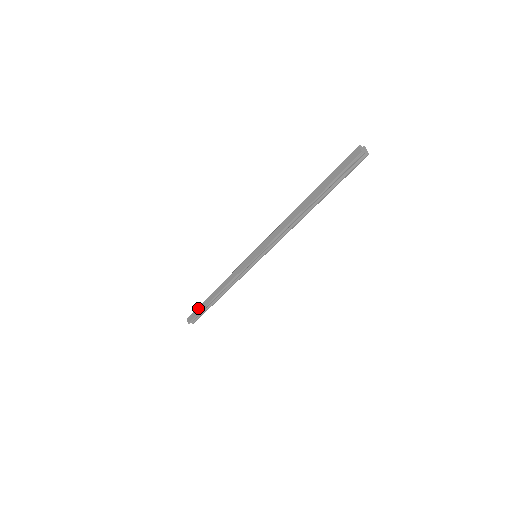
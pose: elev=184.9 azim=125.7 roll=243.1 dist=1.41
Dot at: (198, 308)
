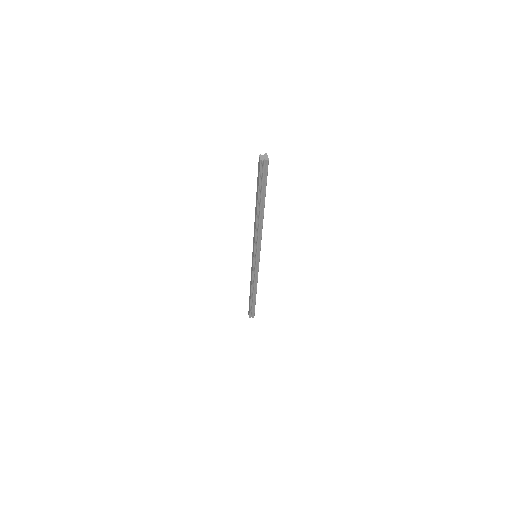
Dot at: (249, 304)
